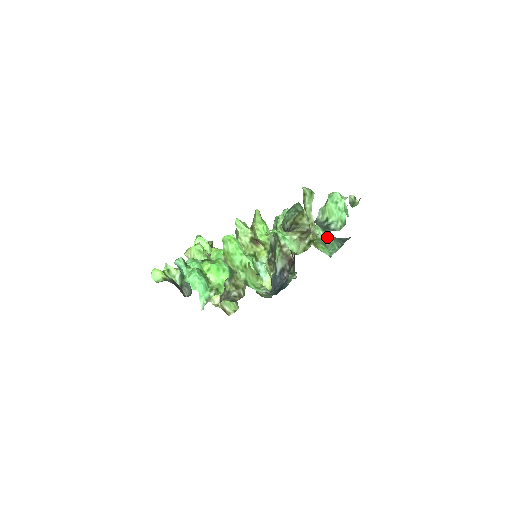
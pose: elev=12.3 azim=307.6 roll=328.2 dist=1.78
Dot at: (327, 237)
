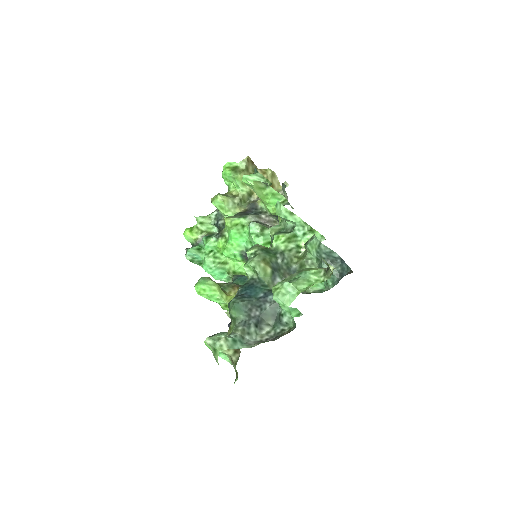
Dot at: (320, 266)
